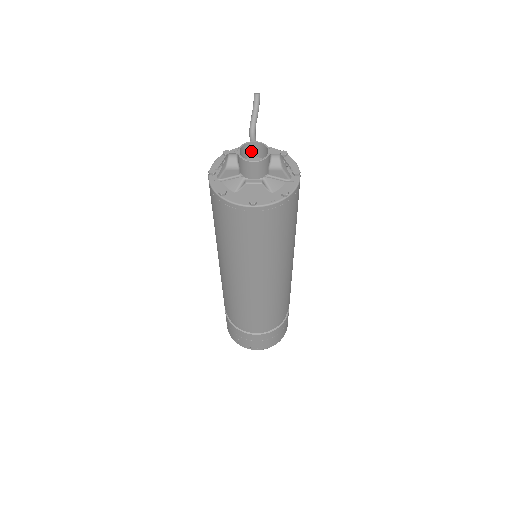
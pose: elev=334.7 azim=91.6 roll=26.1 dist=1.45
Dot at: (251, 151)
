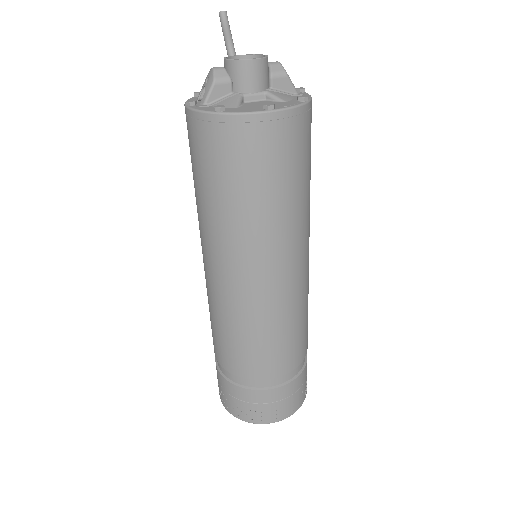
Dot at: occluded
